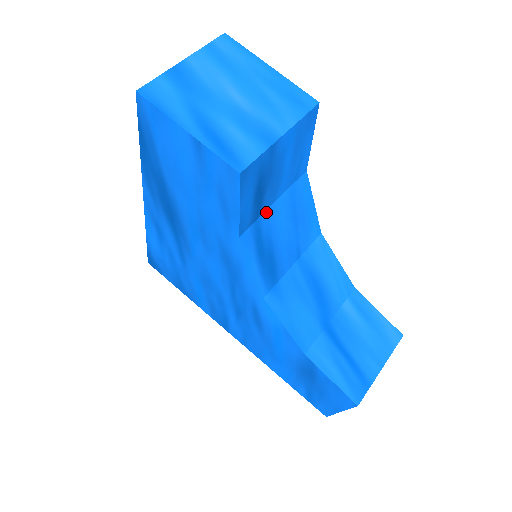
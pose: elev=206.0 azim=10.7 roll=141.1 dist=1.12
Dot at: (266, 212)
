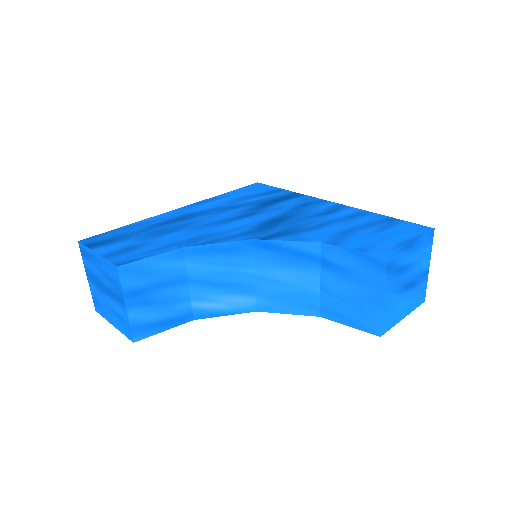
Dot at: (191, 294)
